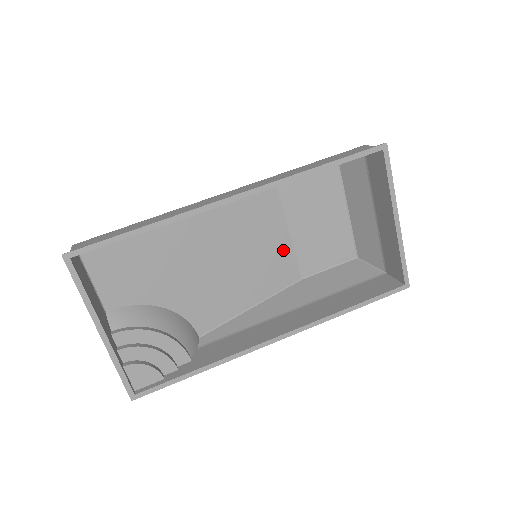
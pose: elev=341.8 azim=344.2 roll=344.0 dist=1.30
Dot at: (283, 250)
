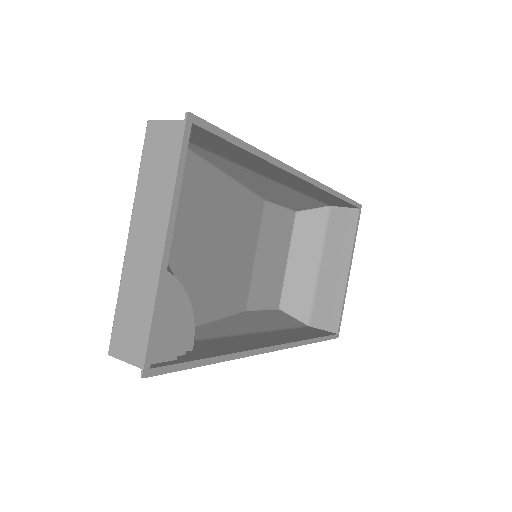
Dot at: (248, 270)
